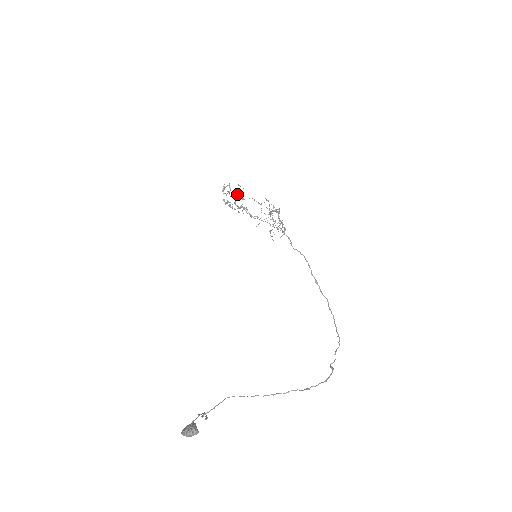
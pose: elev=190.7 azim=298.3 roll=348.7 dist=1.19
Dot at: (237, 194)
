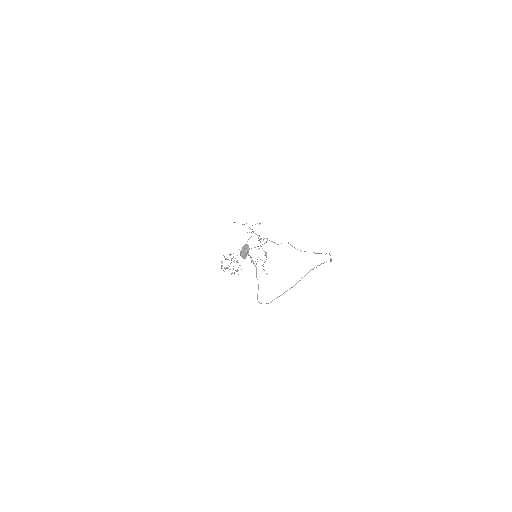
Dot at: (231, 258)
